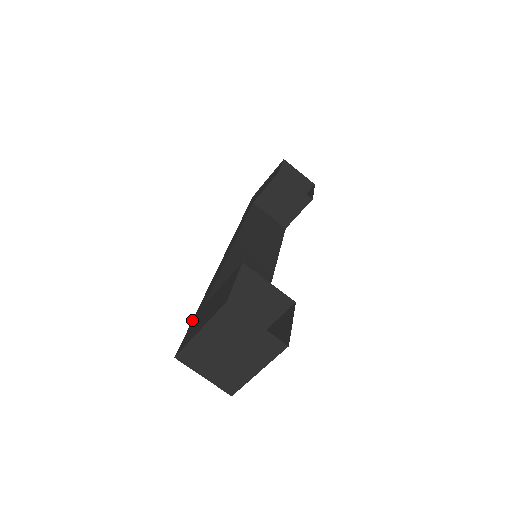
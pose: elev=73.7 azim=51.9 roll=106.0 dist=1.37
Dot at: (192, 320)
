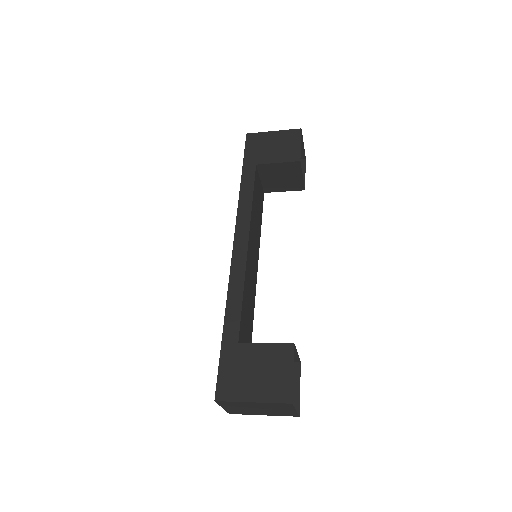
Dot at: (221, 351)
